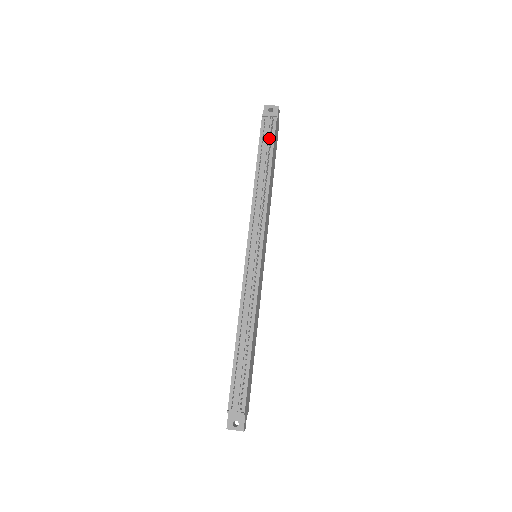
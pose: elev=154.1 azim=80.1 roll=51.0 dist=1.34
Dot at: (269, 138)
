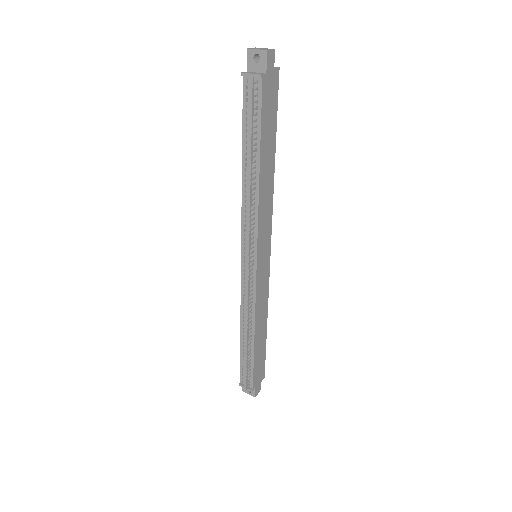
Dot at: (254, 113)
